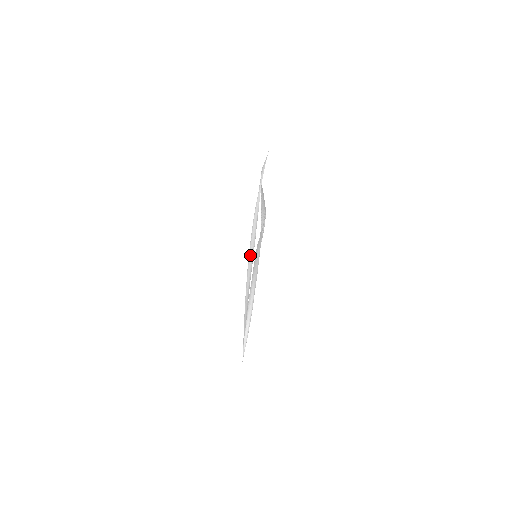
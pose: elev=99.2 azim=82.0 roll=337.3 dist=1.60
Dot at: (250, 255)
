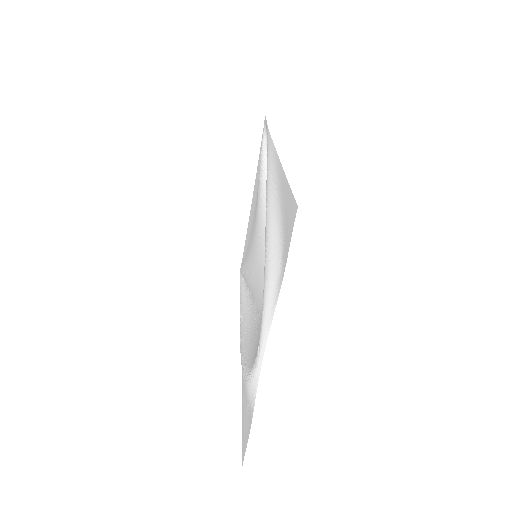
Dot at: occluded
